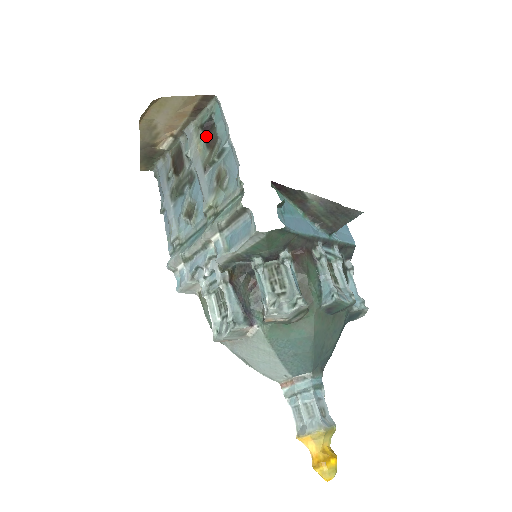
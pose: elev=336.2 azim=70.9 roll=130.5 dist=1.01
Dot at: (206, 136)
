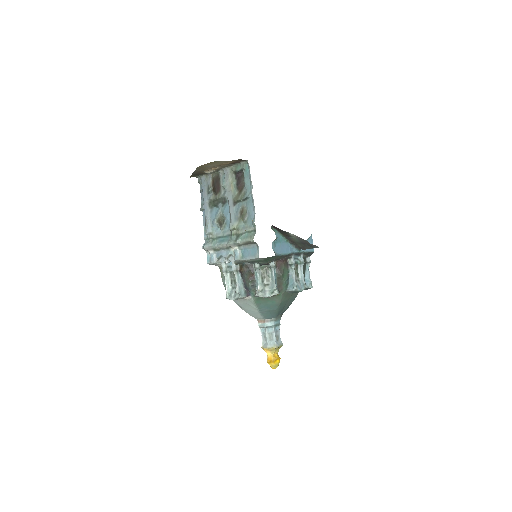
Dot at: (237, 180)
